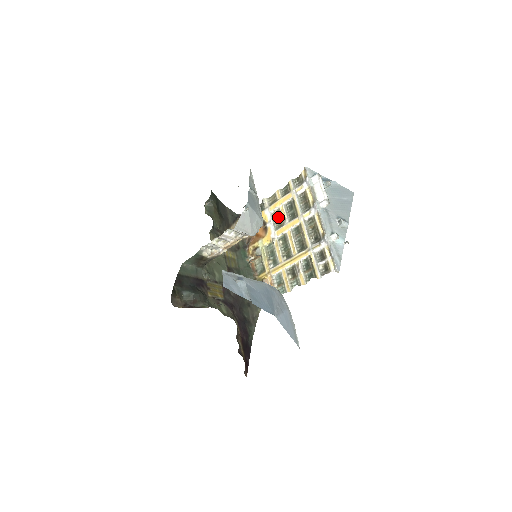
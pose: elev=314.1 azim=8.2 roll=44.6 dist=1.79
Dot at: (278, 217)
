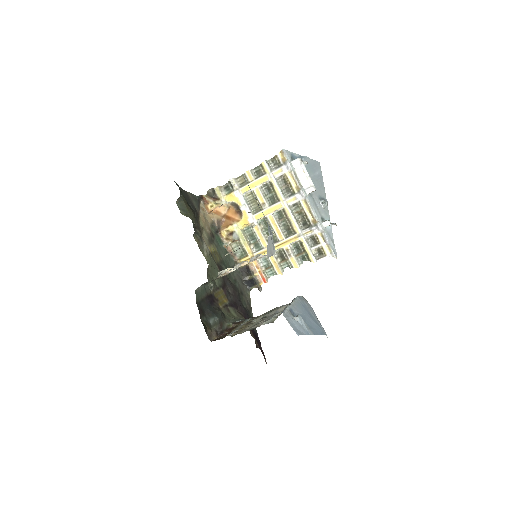
Dot at: (253, 200)
